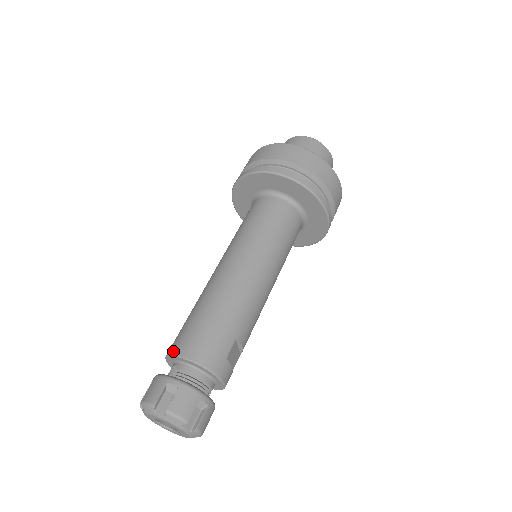
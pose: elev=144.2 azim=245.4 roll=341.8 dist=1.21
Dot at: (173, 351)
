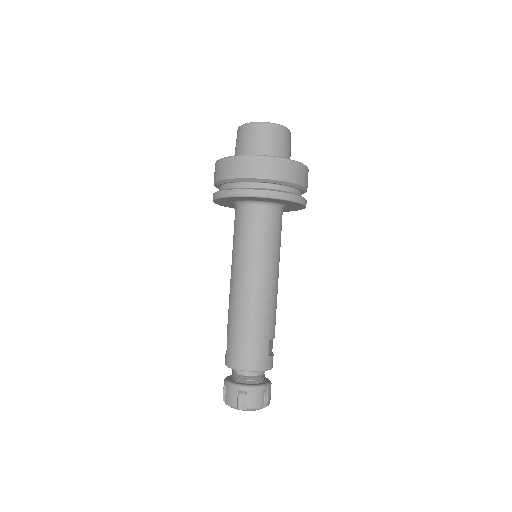
Dot at: (231, 365)
